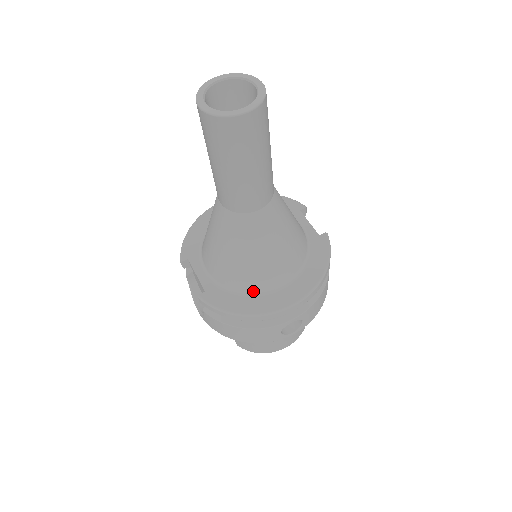
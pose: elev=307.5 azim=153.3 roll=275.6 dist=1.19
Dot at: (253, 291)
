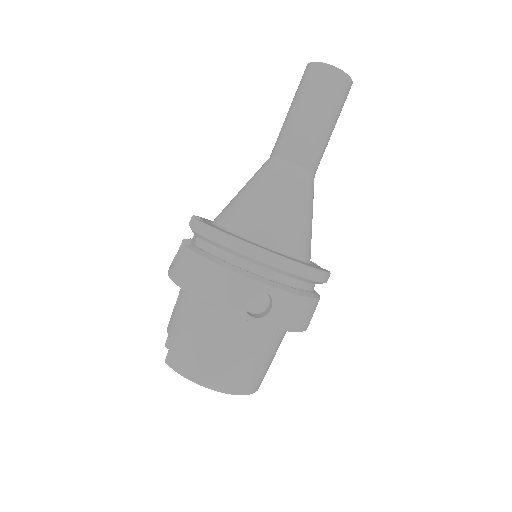
Dot at: (249, 237)
